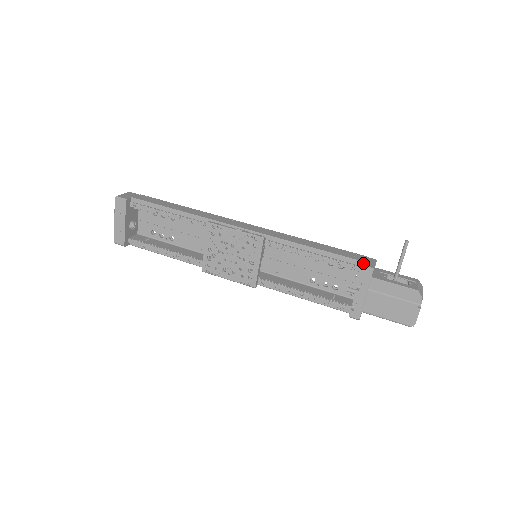
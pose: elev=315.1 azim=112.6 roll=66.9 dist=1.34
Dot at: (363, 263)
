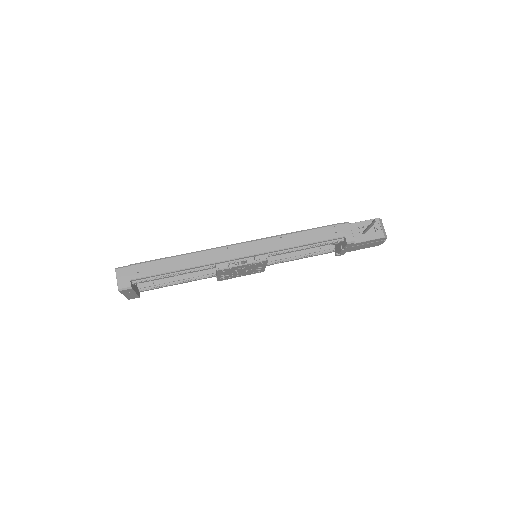
Dot at: (344, 237)
